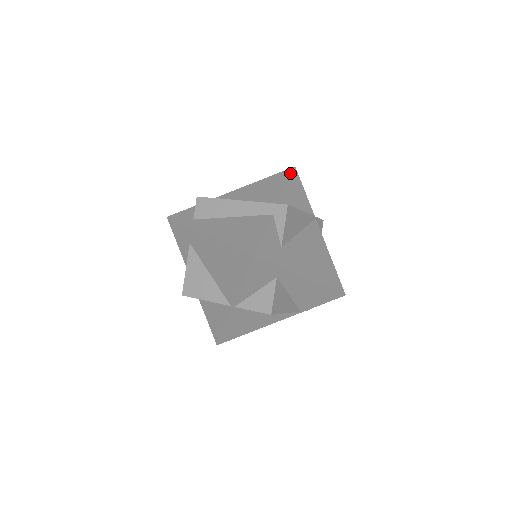
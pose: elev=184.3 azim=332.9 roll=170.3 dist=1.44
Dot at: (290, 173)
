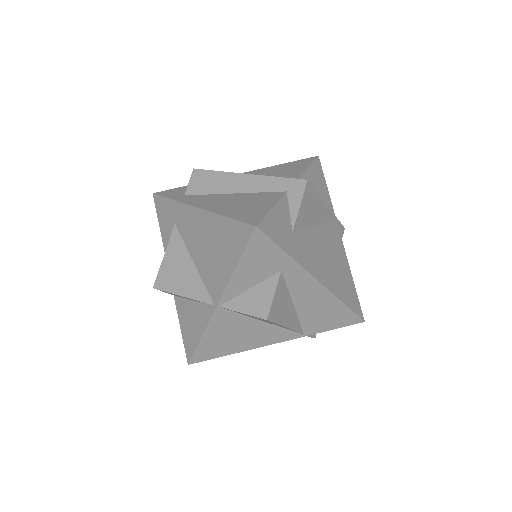
Dot at: (312, 160)
